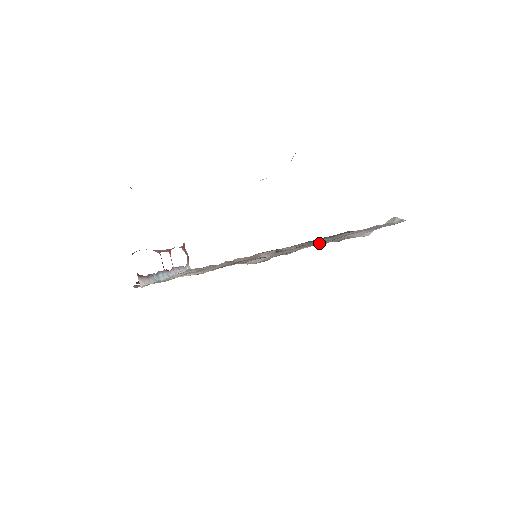
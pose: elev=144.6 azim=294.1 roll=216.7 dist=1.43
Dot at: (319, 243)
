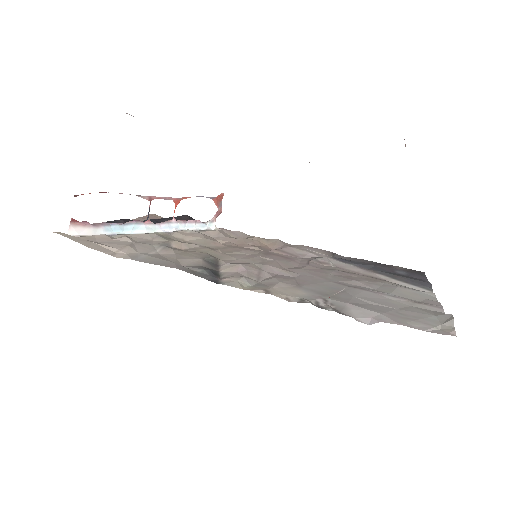
Dot at: (308, 290)
